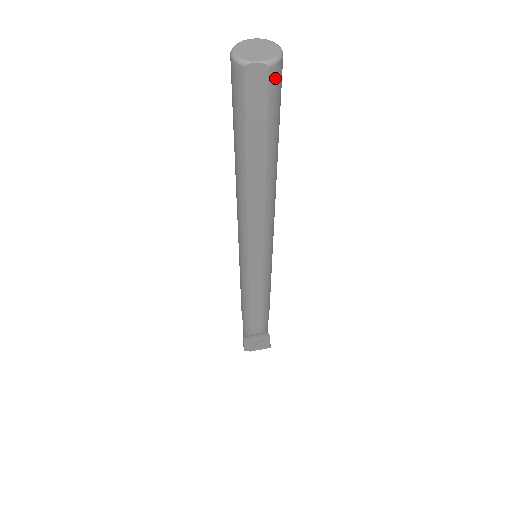
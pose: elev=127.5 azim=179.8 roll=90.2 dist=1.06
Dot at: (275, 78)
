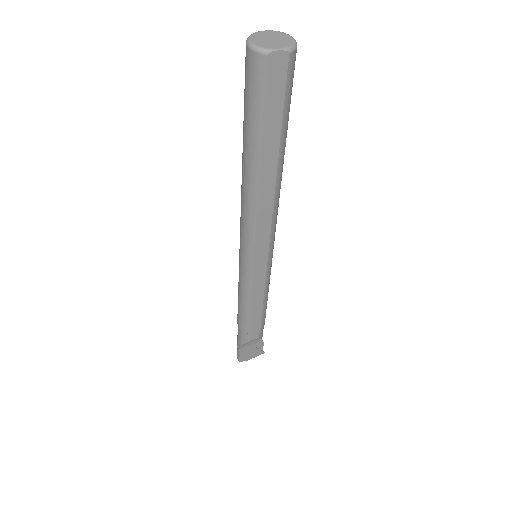
Dot at: (292, 65)
